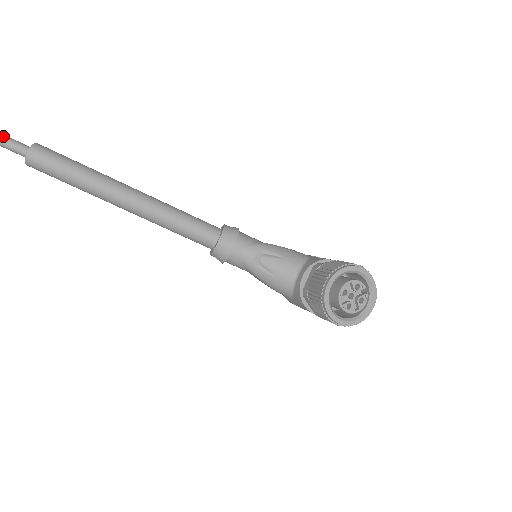
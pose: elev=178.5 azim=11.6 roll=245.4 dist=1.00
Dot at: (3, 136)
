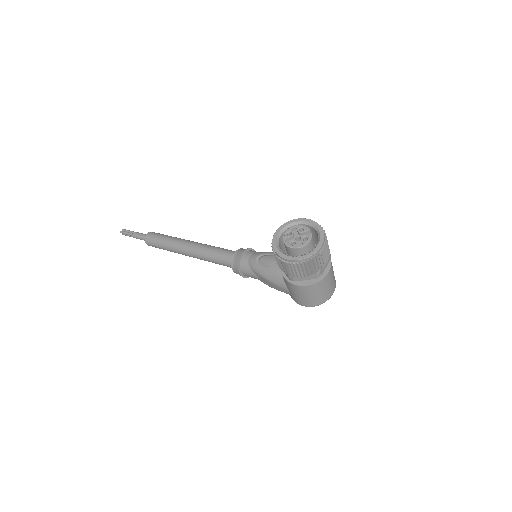
Dot at: (140, 233)
